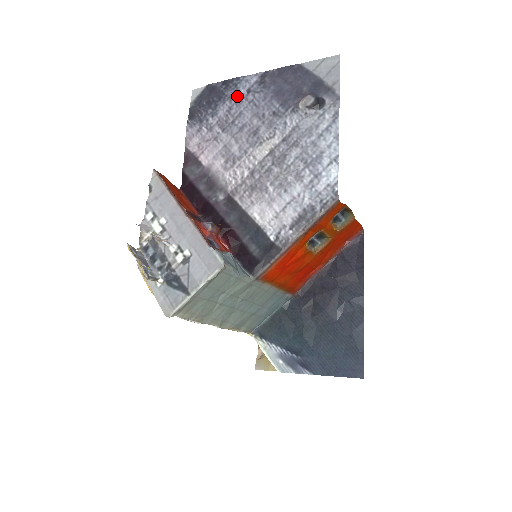
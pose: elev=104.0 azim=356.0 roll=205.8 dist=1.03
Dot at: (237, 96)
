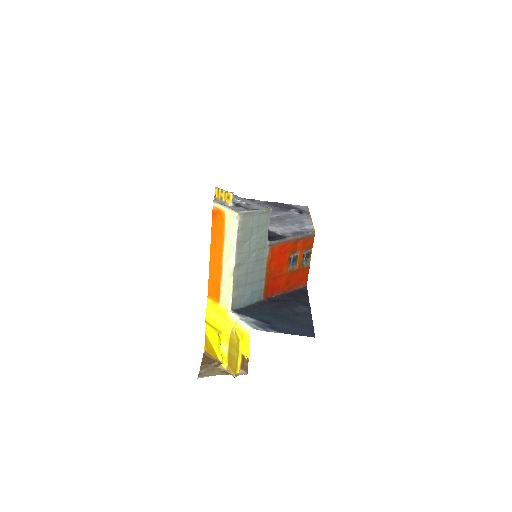
Dot at: occluded
